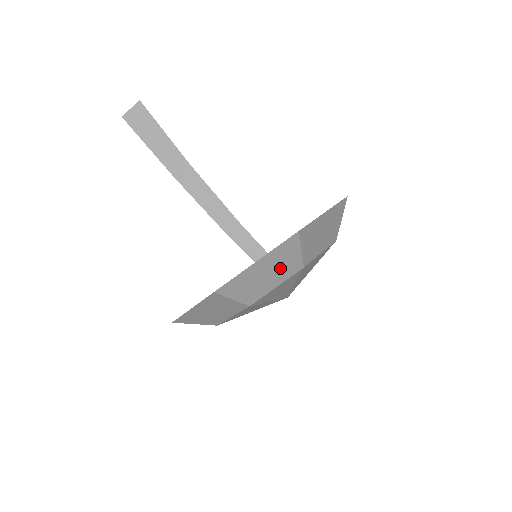
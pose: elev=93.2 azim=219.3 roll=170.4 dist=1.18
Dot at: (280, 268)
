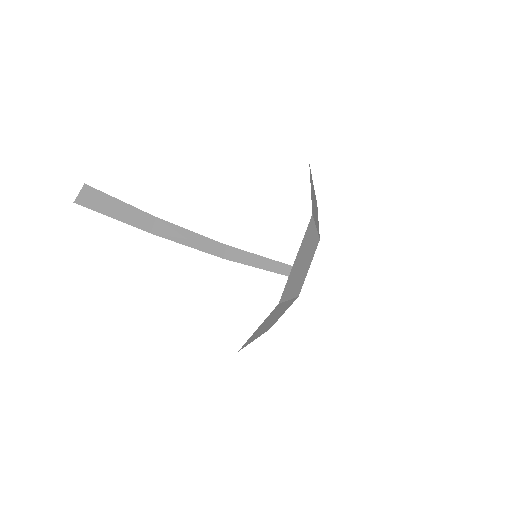
Dot at: occluded
